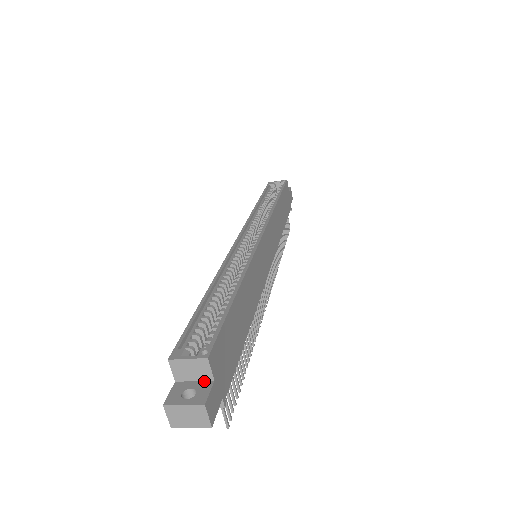
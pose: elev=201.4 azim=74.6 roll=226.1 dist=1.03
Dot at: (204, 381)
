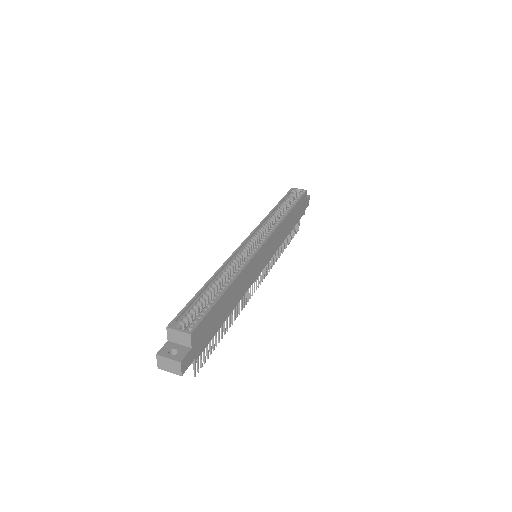
Dot at: (185, 346)
